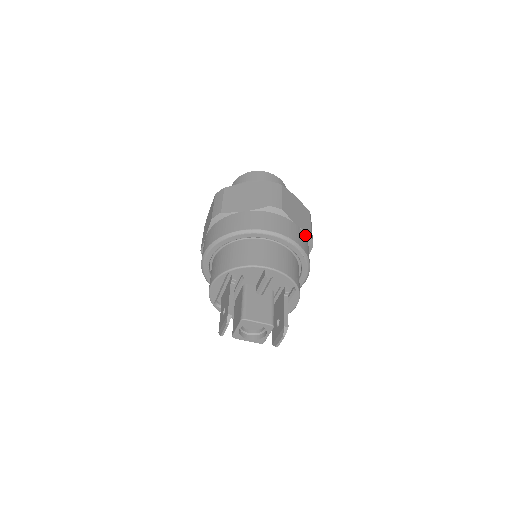
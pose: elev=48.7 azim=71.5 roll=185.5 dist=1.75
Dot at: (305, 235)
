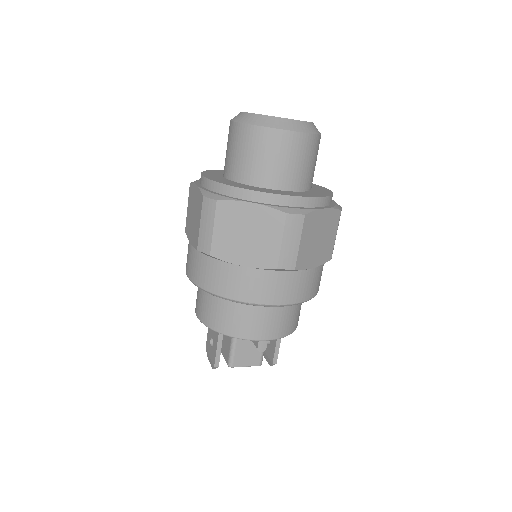
Dot at: (322, 263)
